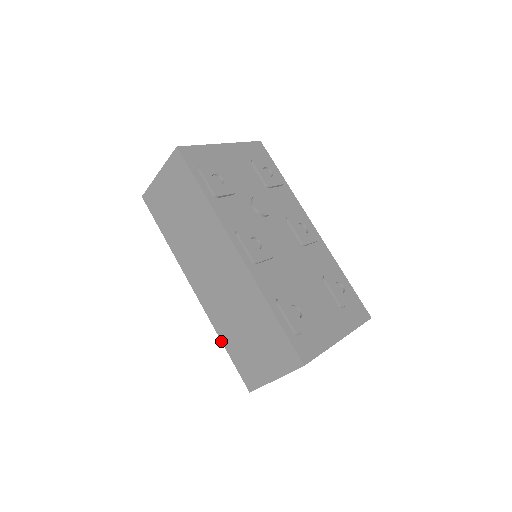
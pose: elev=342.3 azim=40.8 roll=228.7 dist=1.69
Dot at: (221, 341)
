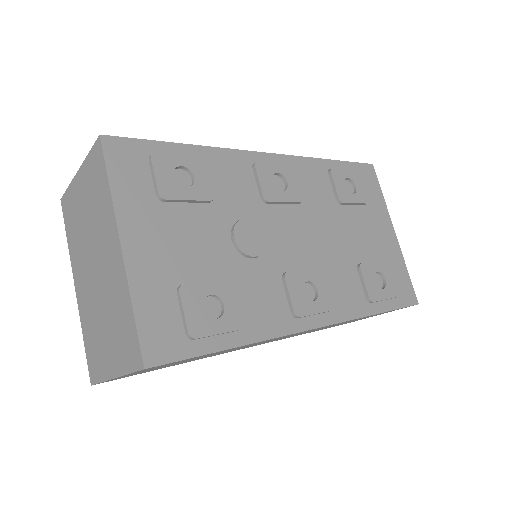
Dot at: occluded
